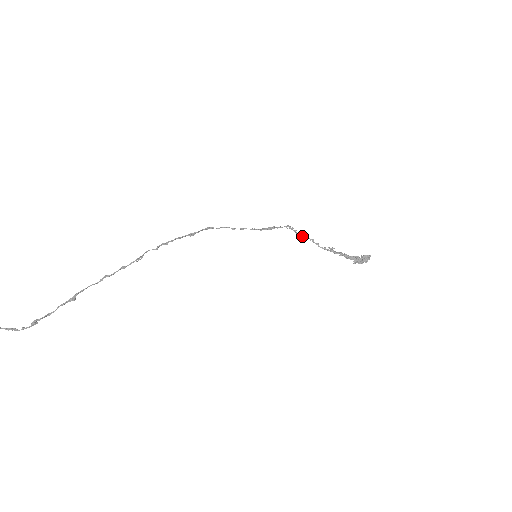
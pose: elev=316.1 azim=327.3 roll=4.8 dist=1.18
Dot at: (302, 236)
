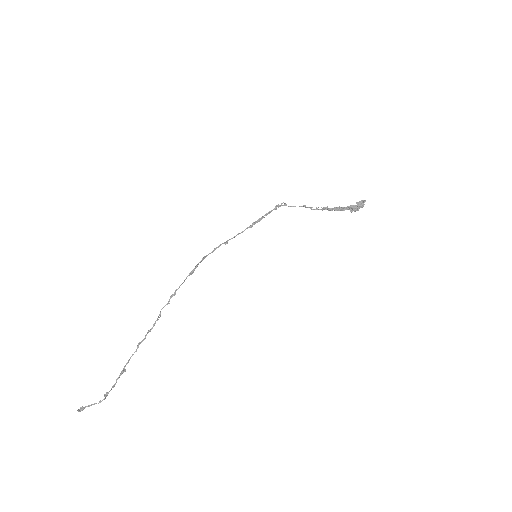
Dot at: (293, 206)
